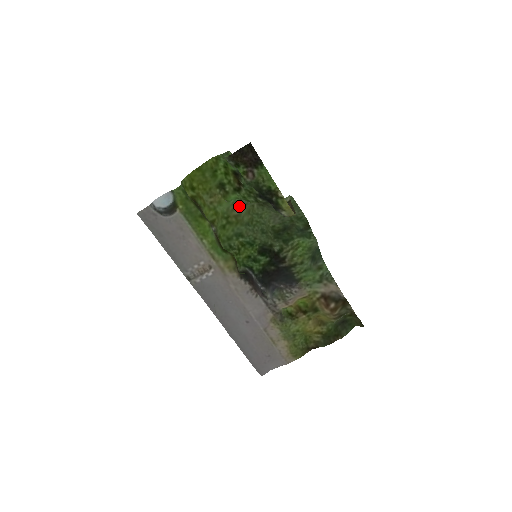
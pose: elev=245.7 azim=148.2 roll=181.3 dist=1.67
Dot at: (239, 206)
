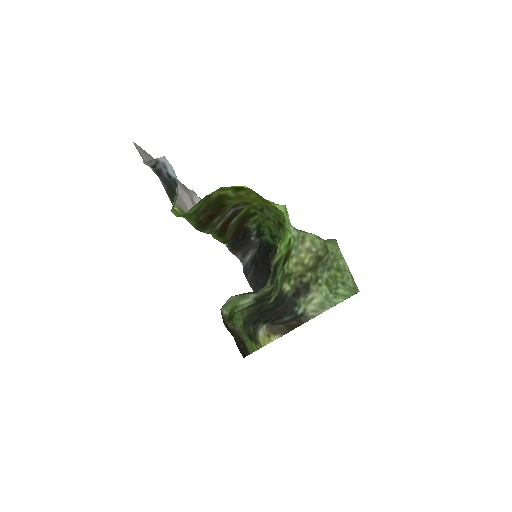
Dot at: occluded
